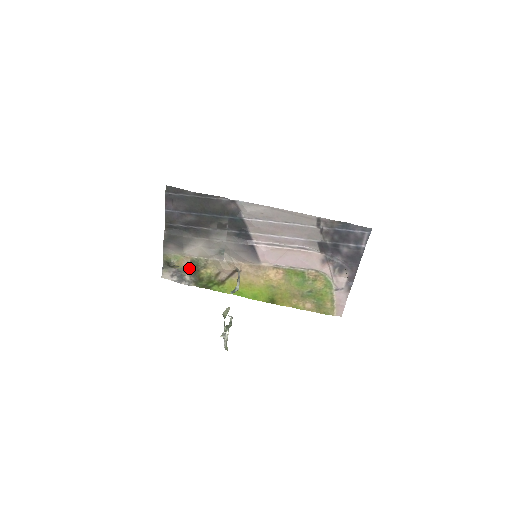
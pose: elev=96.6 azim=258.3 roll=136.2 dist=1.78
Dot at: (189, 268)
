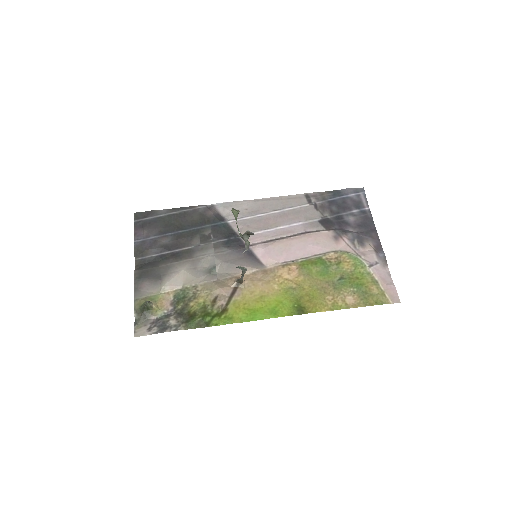
Dot at: (173, 310)
